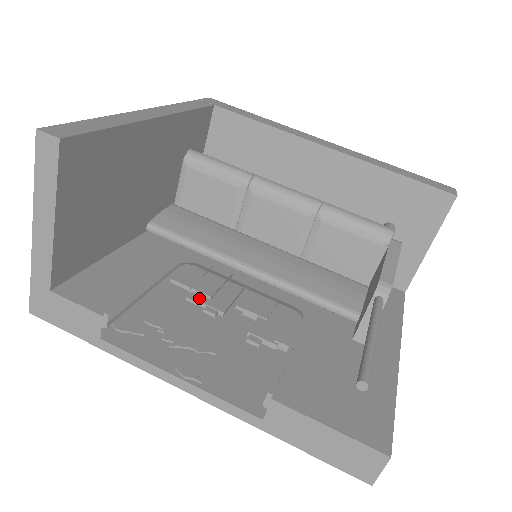
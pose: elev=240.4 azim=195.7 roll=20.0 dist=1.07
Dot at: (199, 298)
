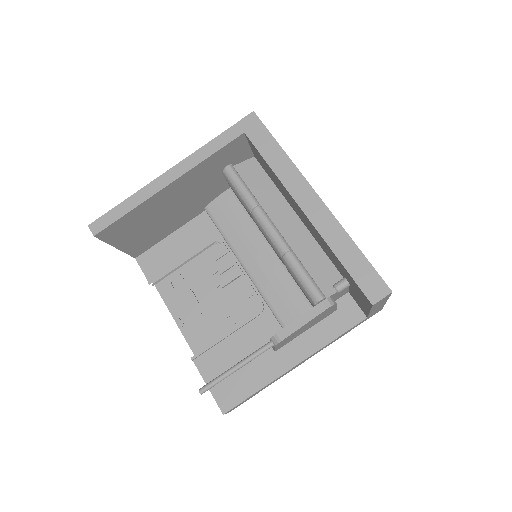
Dot at: (215, 271)
